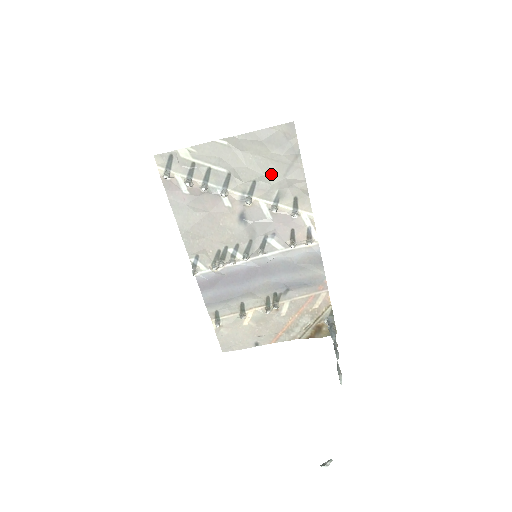
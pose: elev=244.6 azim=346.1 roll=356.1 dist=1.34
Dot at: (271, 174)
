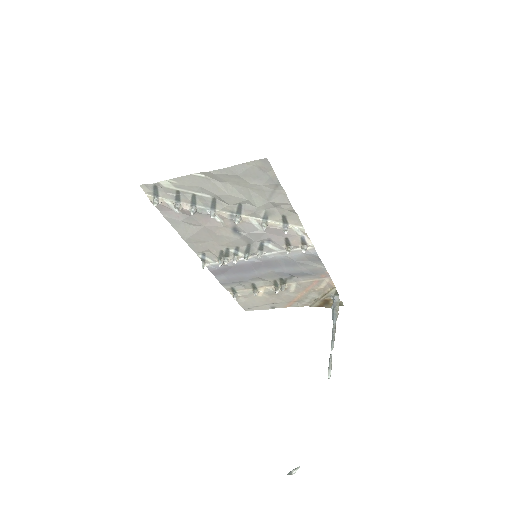
Dot at: (254, 199)
